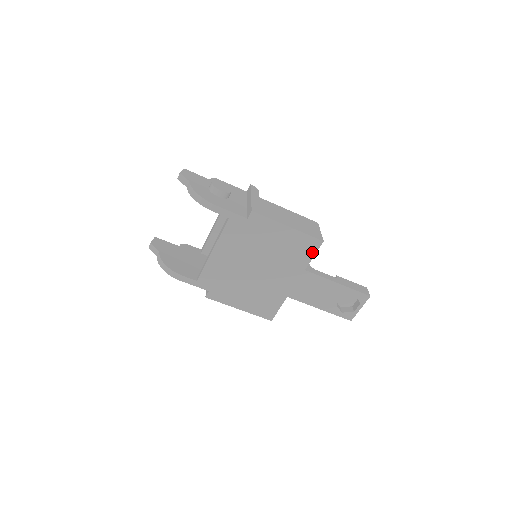
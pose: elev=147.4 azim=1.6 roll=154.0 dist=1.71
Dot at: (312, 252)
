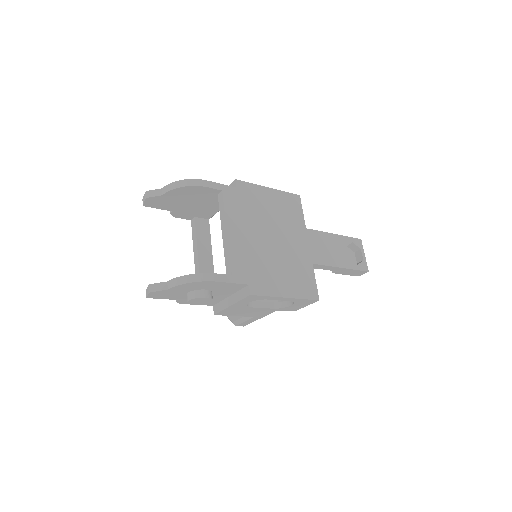
Dot at: (299, 208)
